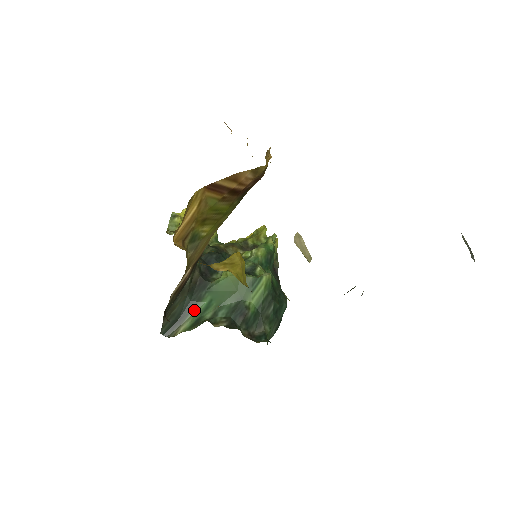
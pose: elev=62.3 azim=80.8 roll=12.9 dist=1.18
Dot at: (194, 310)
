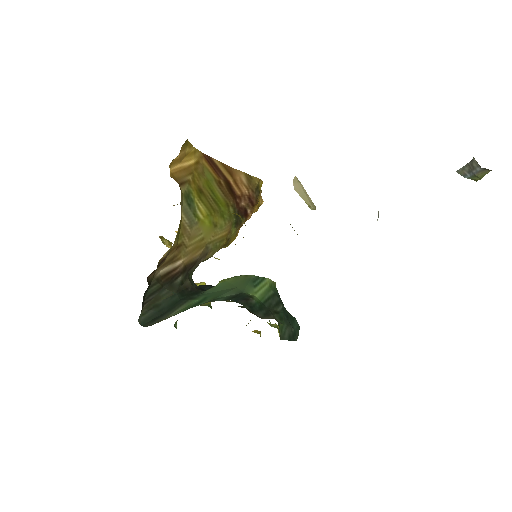
Dot at: (184, 306)
